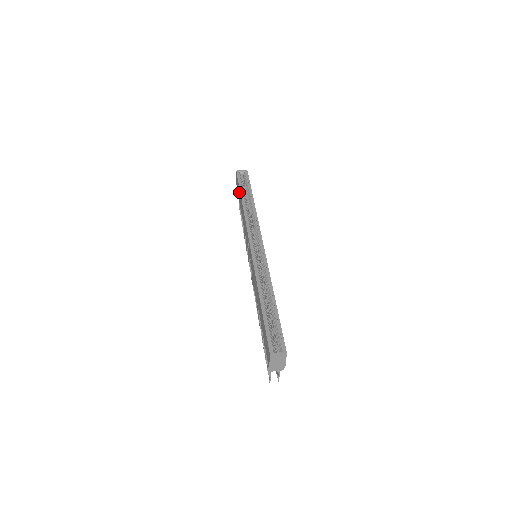
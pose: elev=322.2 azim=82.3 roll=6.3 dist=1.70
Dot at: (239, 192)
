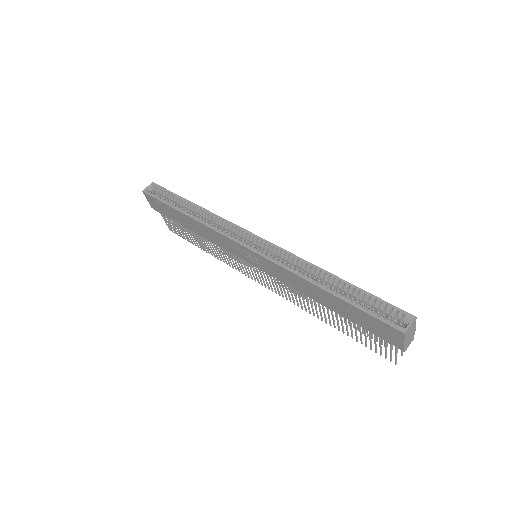
Dot at: (168, 209)
